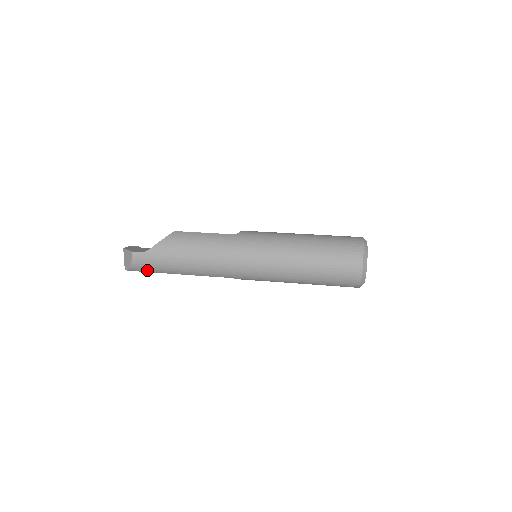
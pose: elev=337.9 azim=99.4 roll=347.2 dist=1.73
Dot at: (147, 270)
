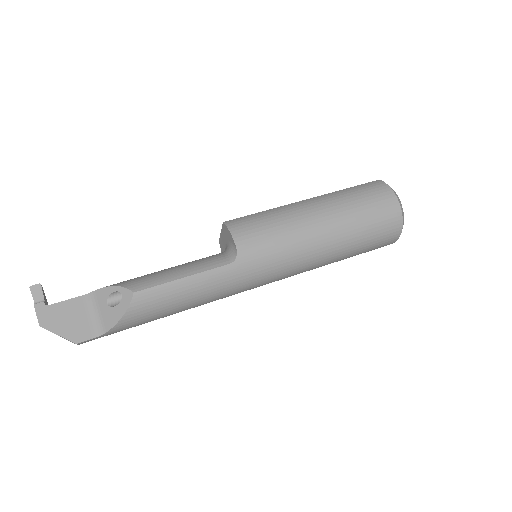
Dot at: occluded
